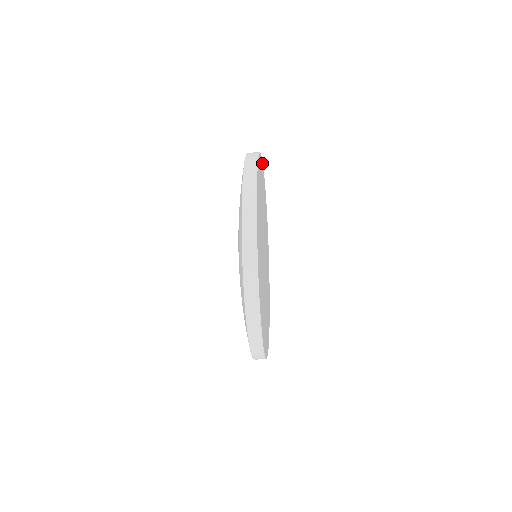
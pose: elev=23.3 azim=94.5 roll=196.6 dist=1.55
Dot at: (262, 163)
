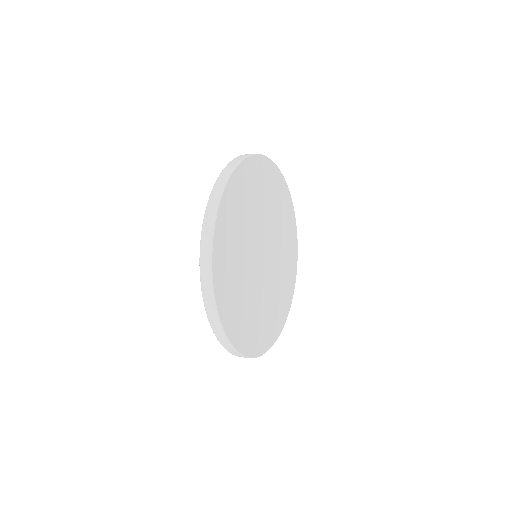
Dot at: (234, 174)
